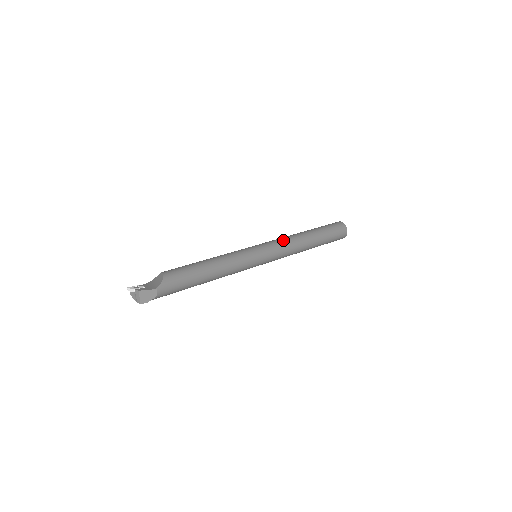
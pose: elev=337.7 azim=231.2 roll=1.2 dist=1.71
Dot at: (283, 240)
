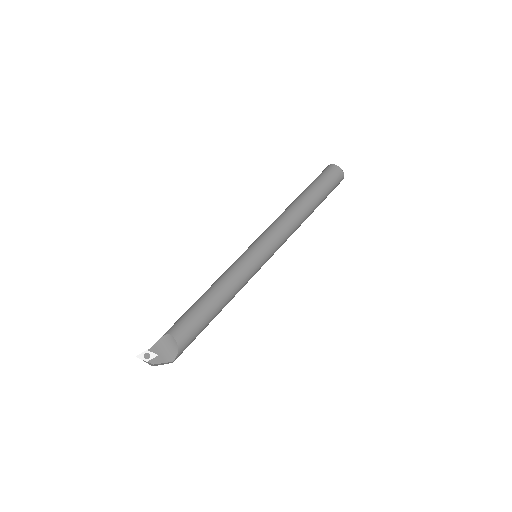
Dot at: (285, 230)
